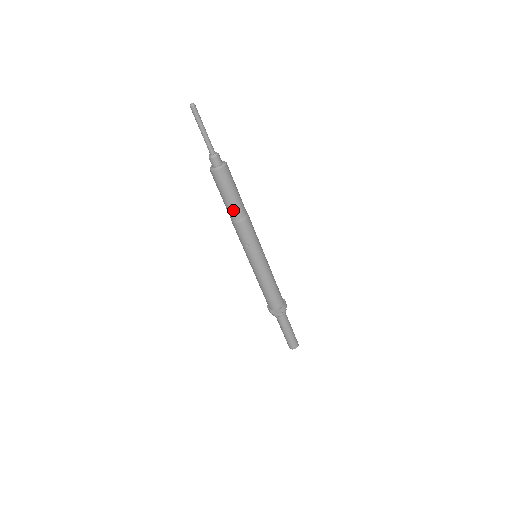
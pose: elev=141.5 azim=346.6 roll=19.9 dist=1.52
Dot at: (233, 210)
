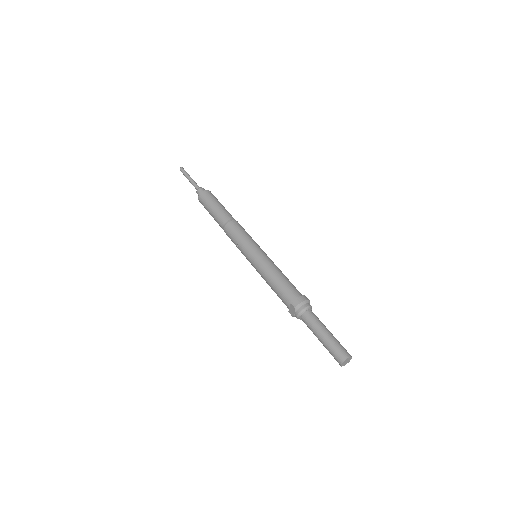
Dot at: (218, 221)
